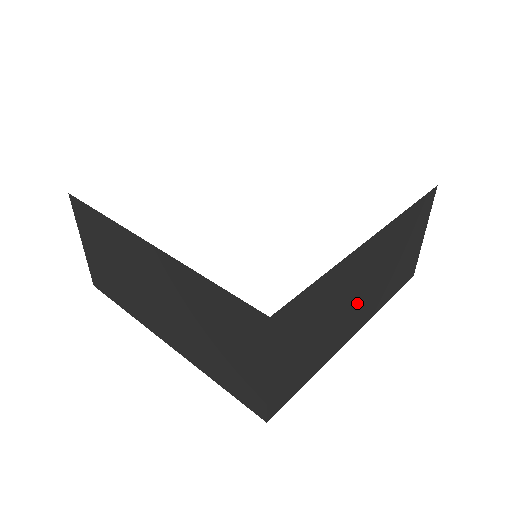
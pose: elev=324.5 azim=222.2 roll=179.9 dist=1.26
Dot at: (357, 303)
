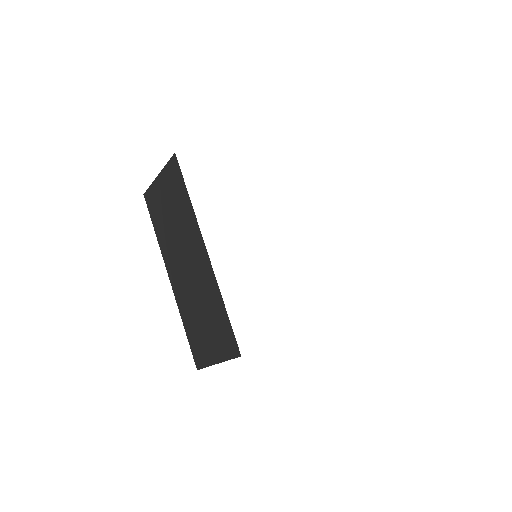
Dot at: occluded
